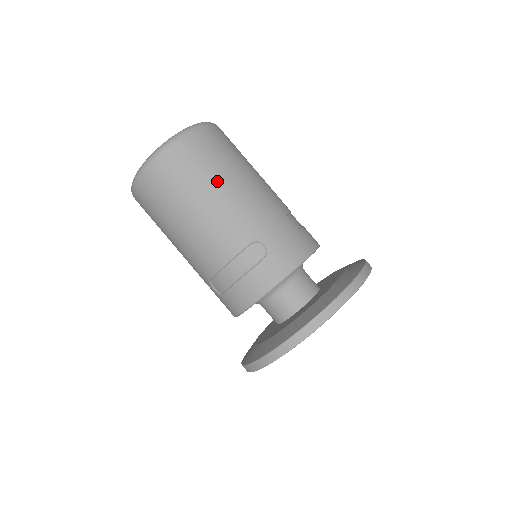
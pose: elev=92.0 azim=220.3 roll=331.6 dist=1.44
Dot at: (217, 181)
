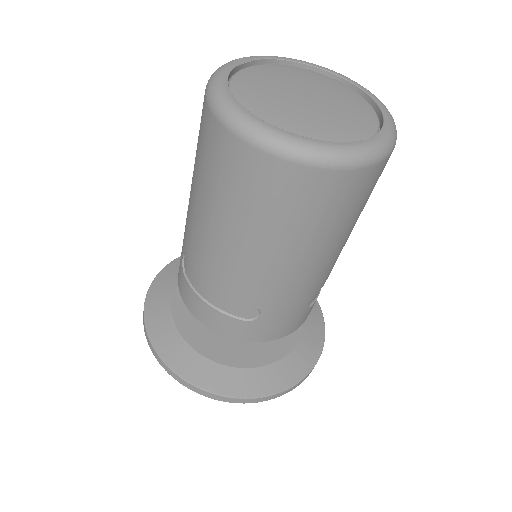
Dot at: (297, 242)
